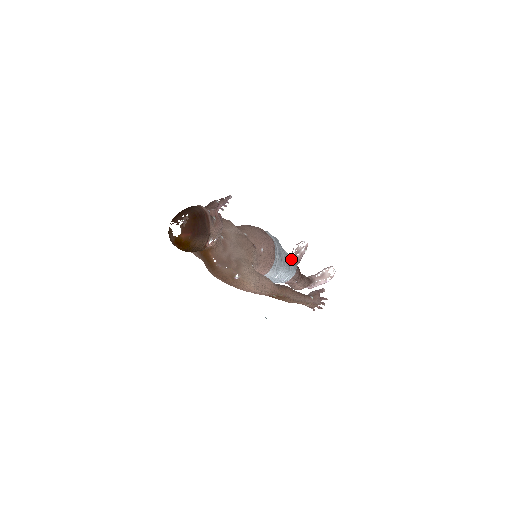
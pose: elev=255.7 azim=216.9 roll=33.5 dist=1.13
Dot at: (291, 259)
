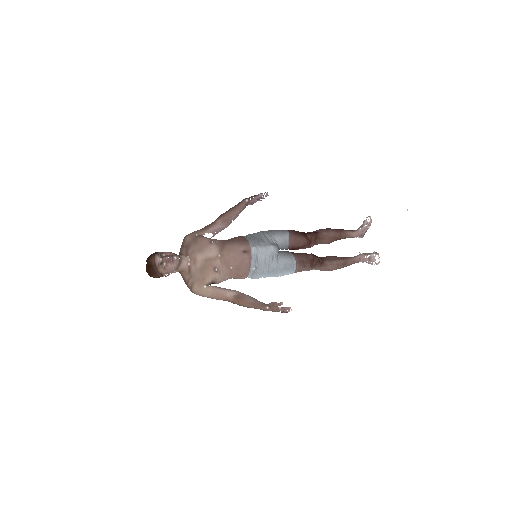
Dot at: (281, 265)
